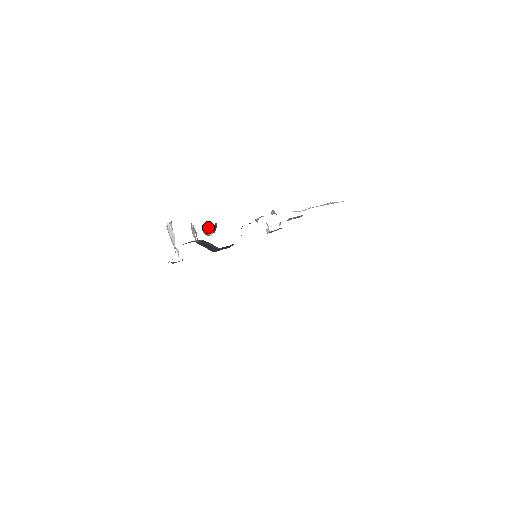
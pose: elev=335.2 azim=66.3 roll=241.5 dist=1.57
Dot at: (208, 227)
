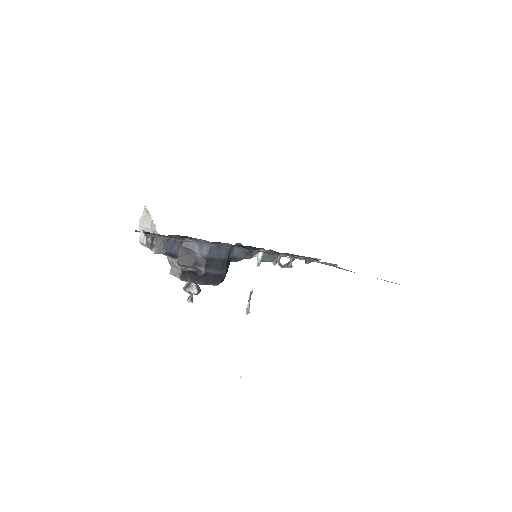
Dot at: occluded
